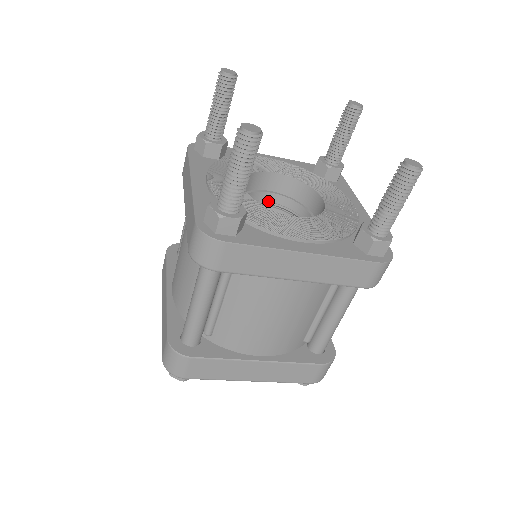
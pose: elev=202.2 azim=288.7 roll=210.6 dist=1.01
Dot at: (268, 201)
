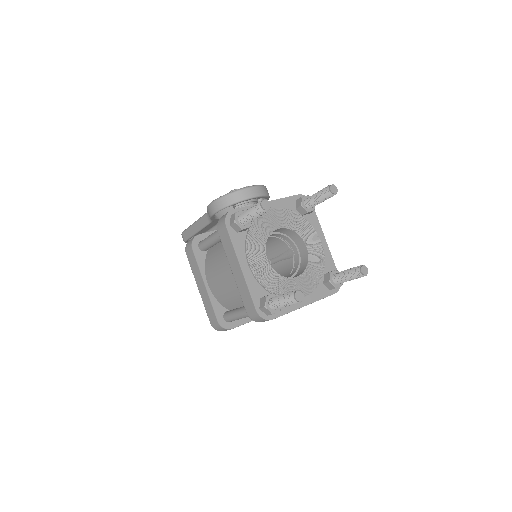
Dot at: (269, 236)
